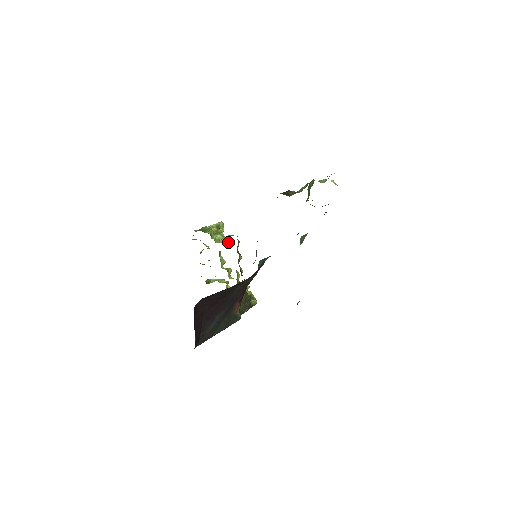
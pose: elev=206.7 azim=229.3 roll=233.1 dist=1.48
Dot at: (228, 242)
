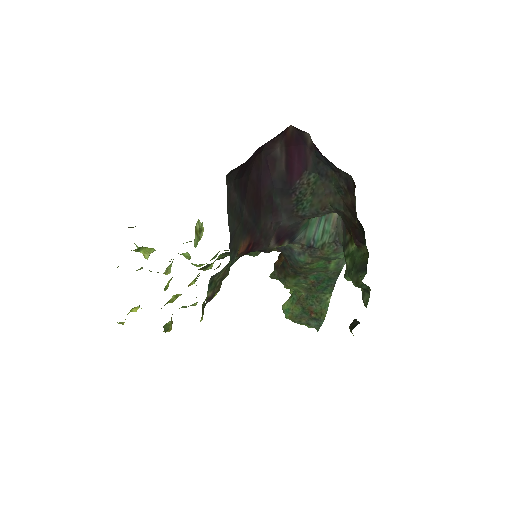
Dot at: occluded
